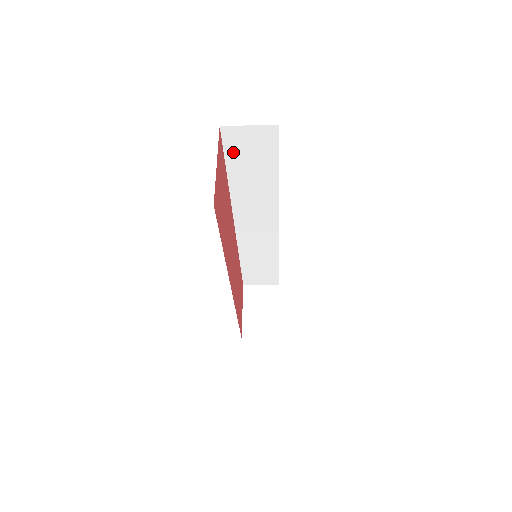
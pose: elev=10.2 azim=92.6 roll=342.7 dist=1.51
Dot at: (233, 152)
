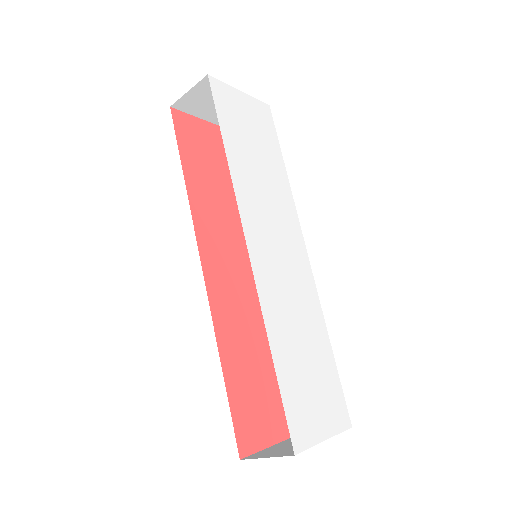
Dot at: occluded
